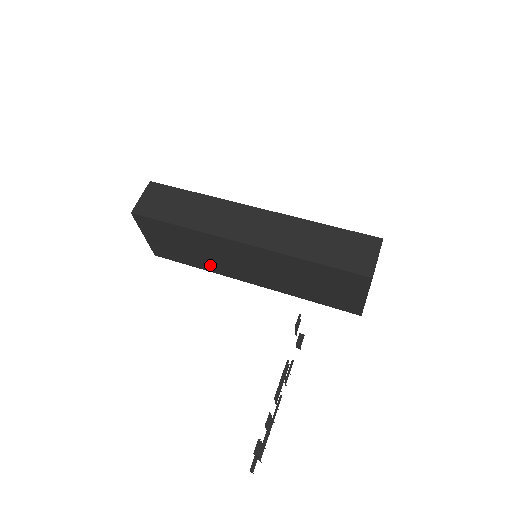
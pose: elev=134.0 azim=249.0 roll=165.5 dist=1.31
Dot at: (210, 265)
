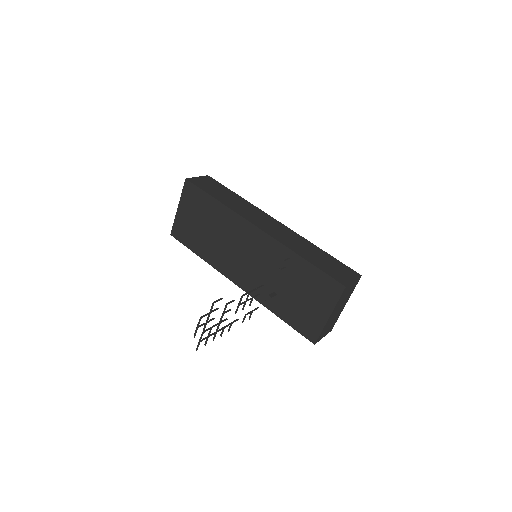
Dot at: (213, 254)
